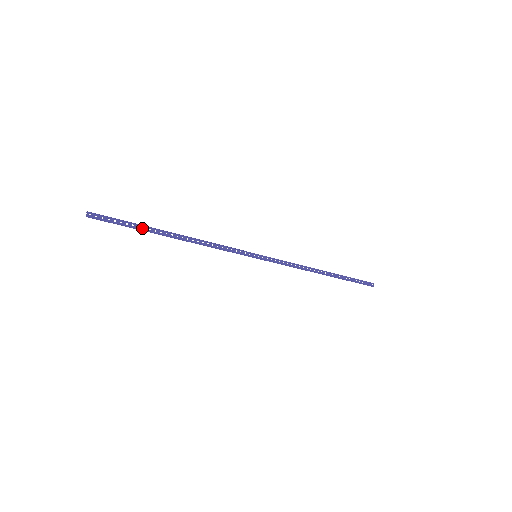
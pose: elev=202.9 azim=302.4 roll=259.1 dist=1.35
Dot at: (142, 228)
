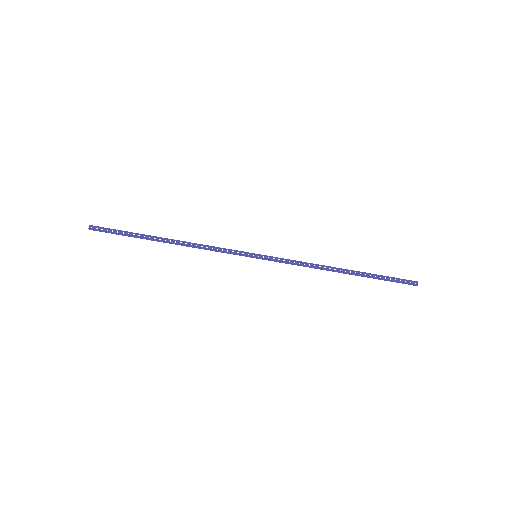
Dot at: (137, 236)
